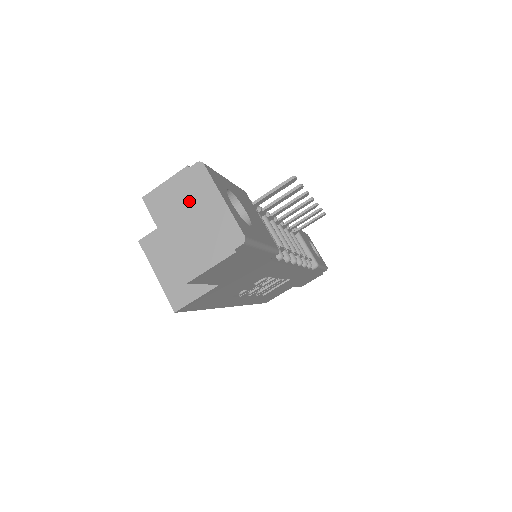
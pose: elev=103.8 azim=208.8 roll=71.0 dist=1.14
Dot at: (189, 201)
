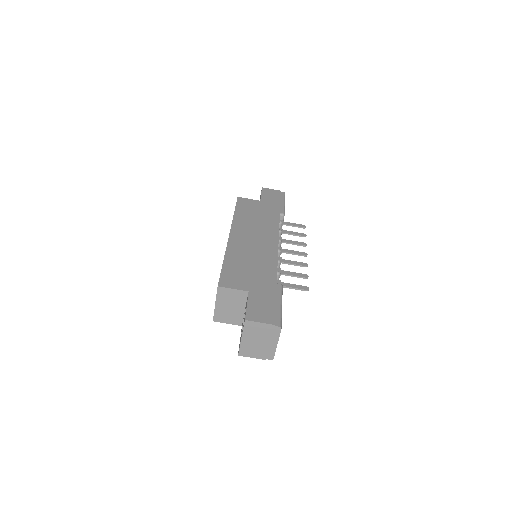
Dot at: (264, 335)
